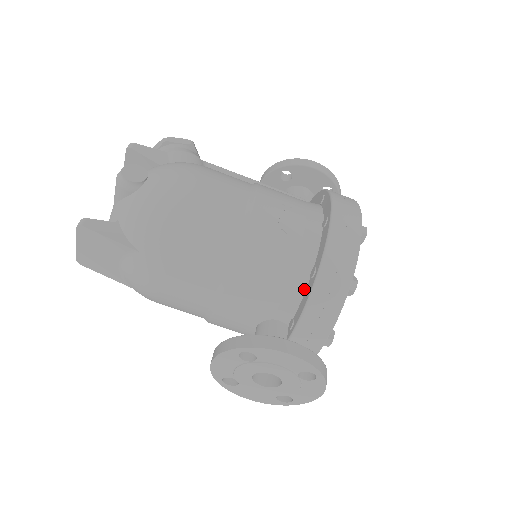
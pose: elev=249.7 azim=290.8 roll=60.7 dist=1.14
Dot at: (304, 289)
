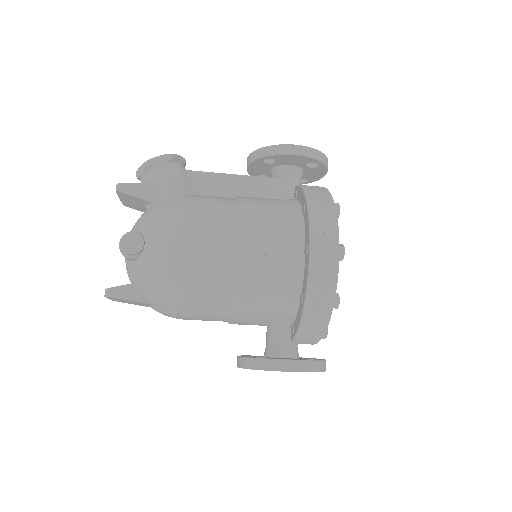
Dot at: (297, 308)
